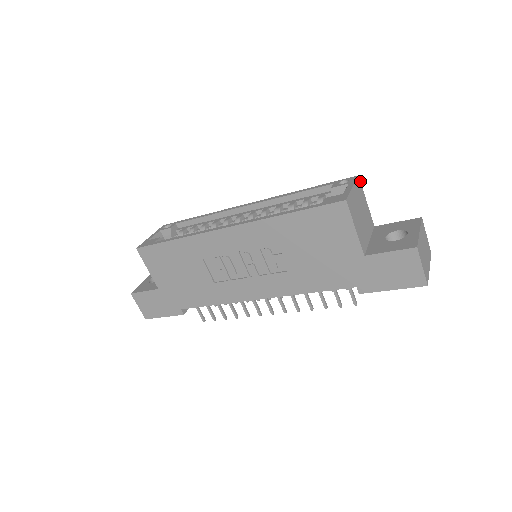
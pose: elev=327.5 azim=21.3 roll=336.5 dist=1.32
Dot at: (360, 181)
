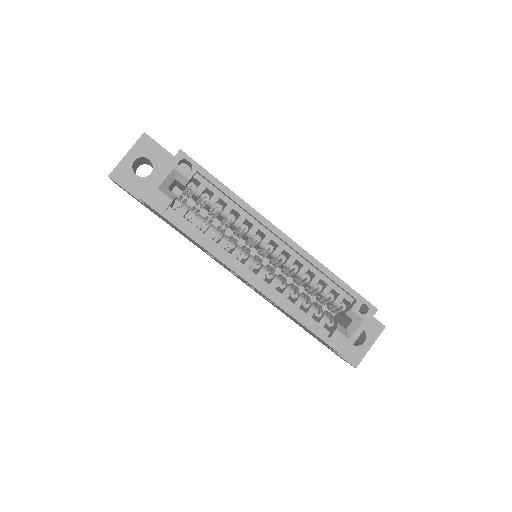
Dot at: (376, 309)
